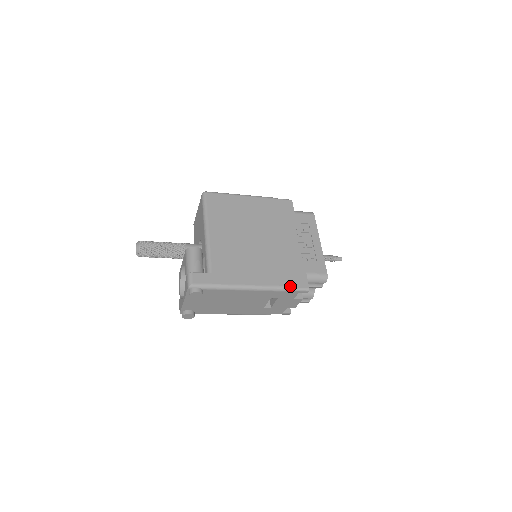
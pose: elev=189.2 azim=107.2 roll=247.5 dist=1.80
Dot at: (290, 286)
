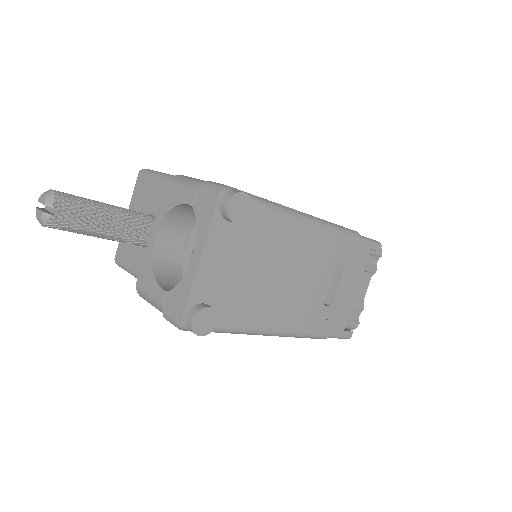
Dot at: occluded
